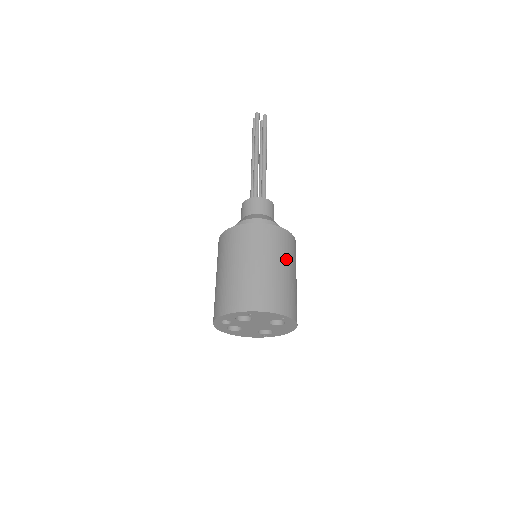
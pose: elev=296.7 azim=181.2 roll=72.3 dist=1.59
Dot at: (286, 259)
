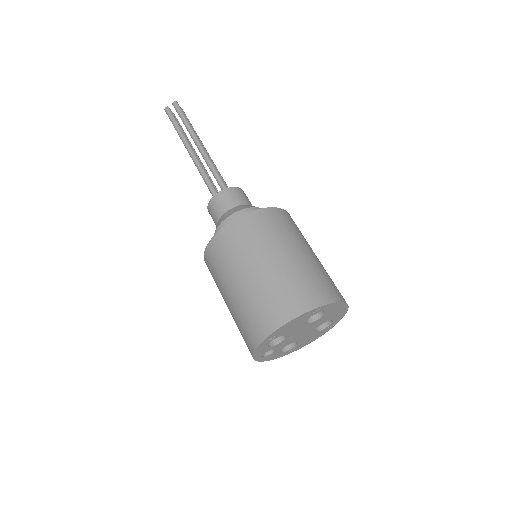
Dot at: (273, 244)
